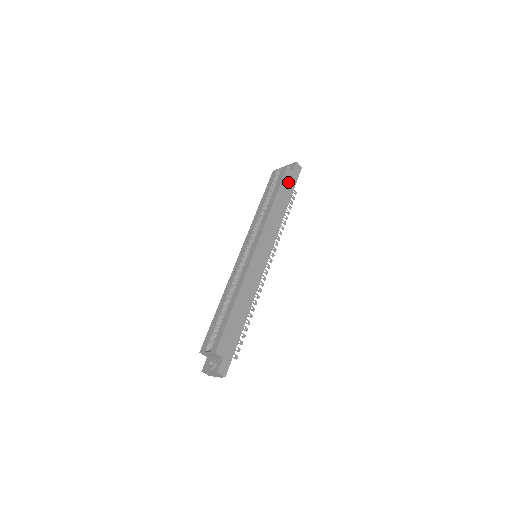
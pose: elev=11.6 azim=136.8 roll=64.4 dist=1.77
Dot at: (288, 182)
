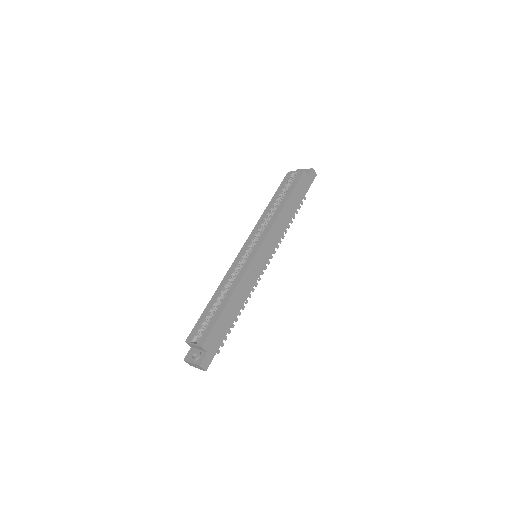
Dot at: (301, 188)
